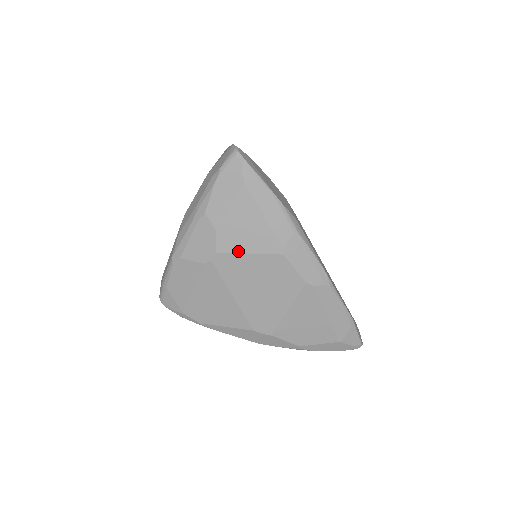
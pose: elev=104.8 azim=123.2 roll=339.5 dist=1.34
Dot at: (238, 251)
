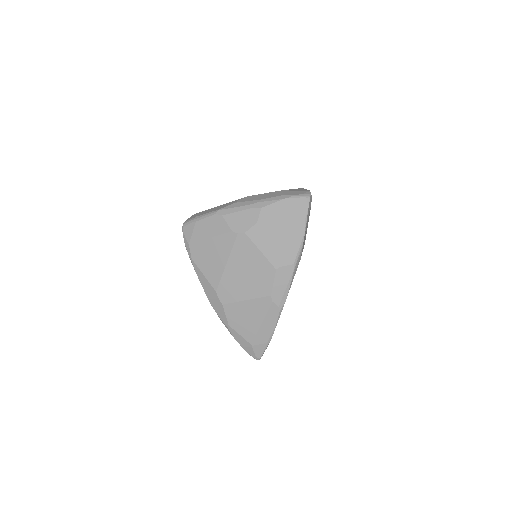
Dot at: (256, 244)
